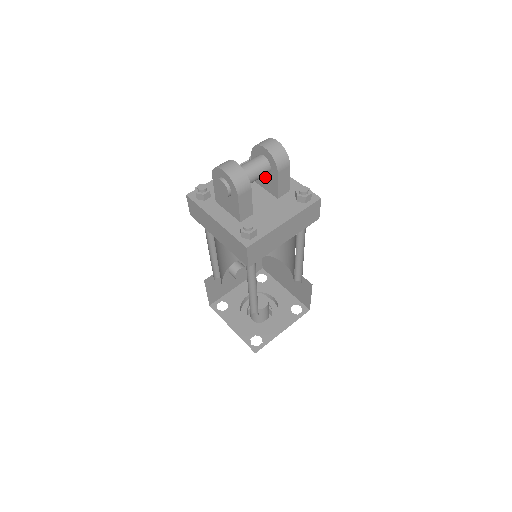
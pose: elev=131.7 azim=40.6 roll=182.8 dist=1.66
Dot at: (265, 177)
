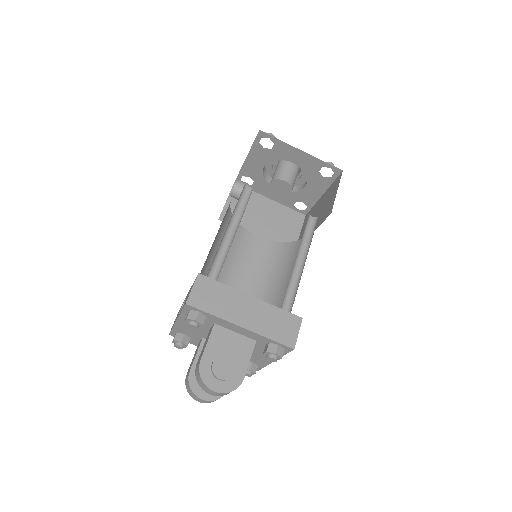
Dot at: occluded
